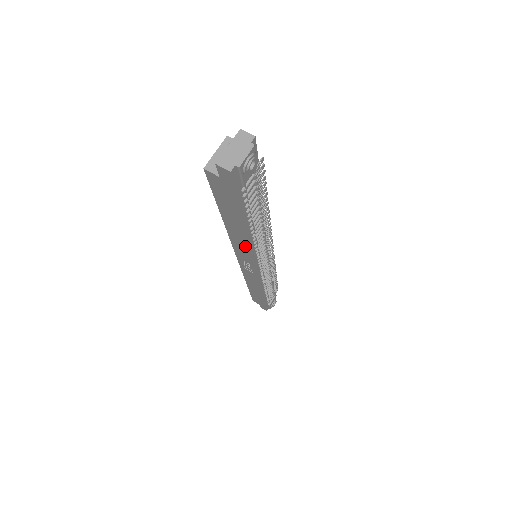
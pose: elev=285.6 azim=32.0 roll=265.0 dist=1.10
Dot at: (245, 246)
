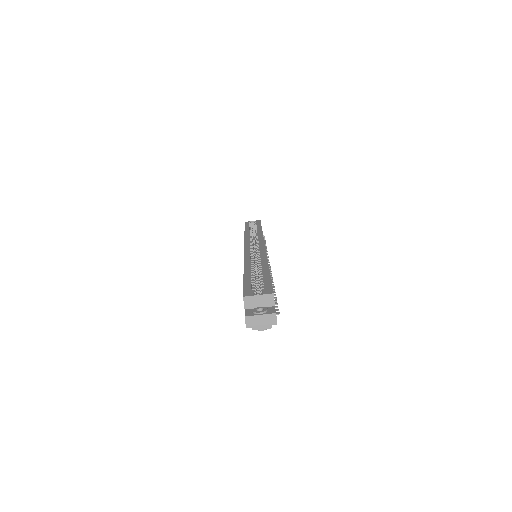
Dot at: occluded
